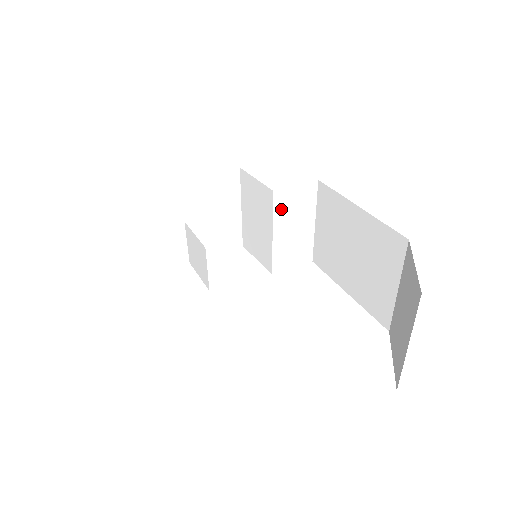
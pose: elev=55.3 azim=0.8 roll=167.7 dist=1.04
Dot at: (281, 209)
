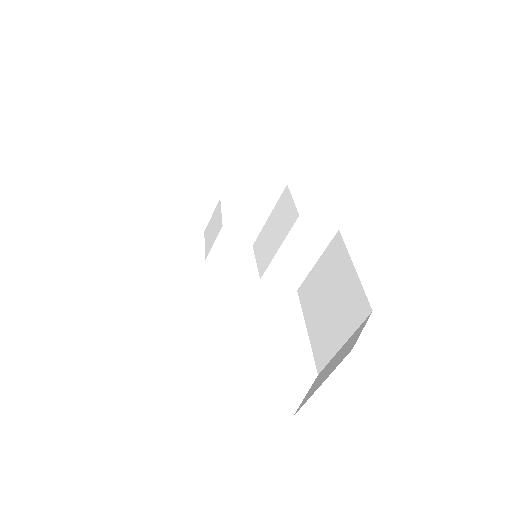
Dot at: (297, 233)
